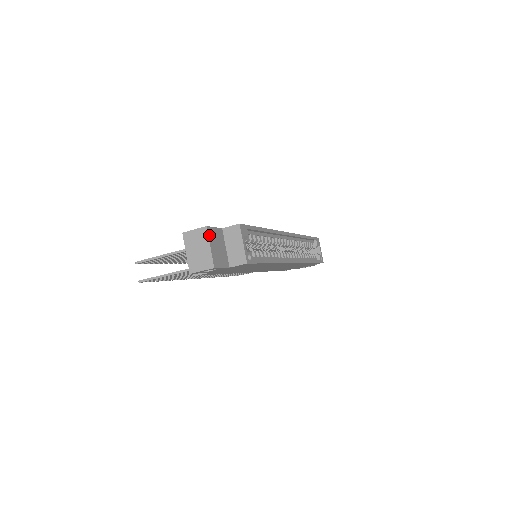
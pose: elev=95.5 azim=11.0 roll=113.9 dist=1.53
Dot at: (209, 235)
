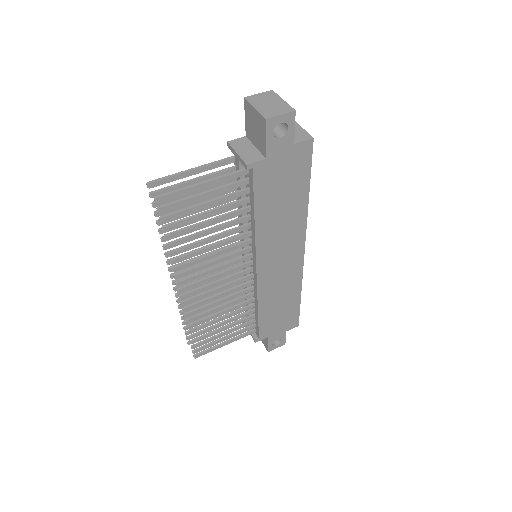
Dot at: (277, 96)
